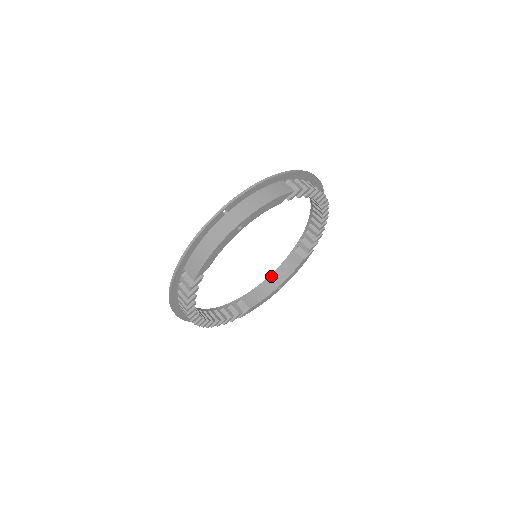
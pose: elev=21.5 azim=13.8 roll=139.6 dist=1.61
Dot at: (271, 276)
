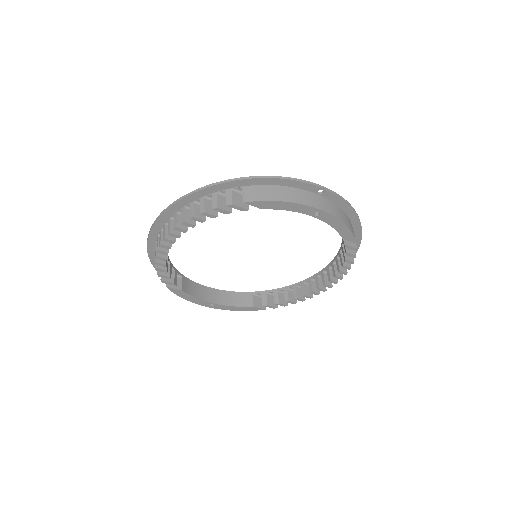
Dot at: (216, 290)
